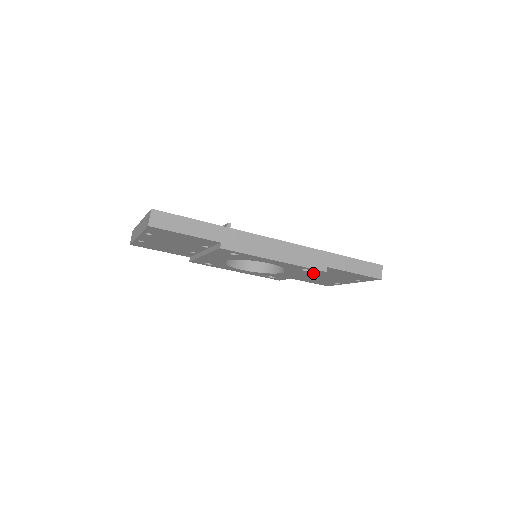
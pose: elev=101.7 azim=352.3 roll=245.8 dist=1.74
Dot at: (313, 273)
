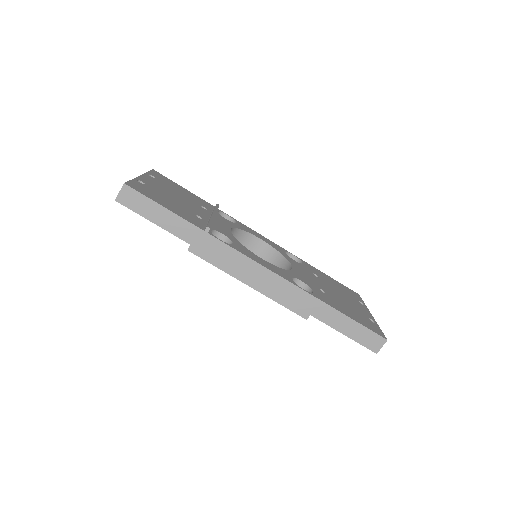
Dot at: occluded
